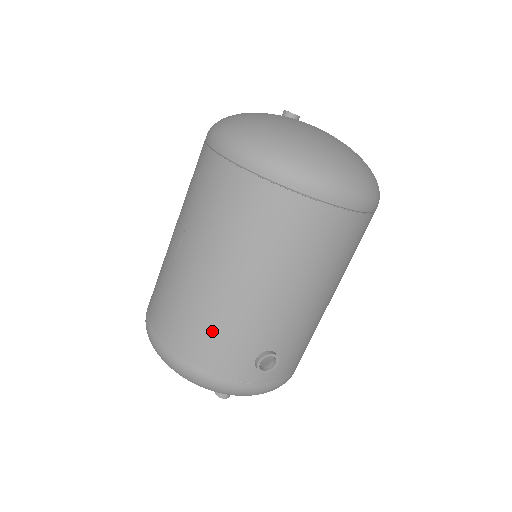
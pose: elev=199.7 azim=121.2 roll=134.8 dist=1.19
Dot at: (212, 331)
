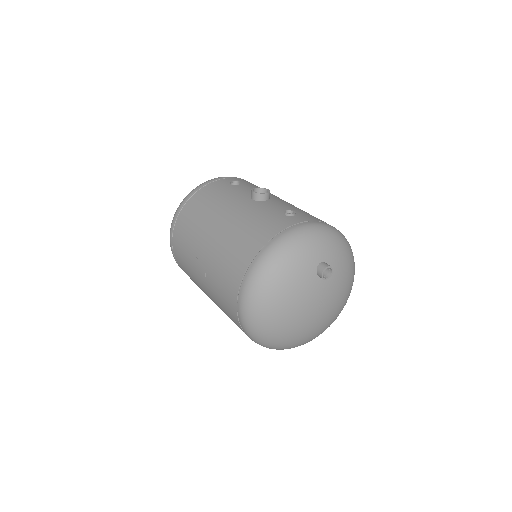
Dot at: occluded
